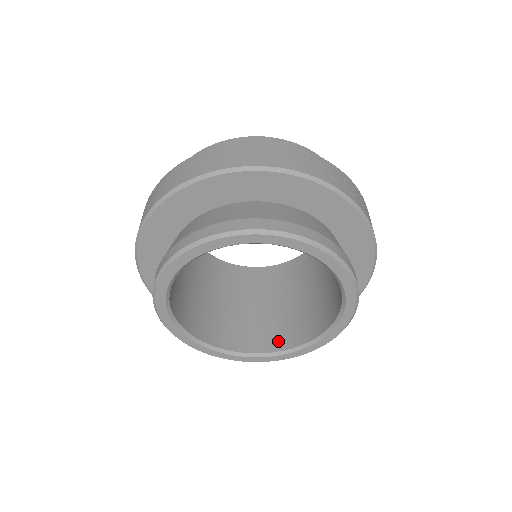
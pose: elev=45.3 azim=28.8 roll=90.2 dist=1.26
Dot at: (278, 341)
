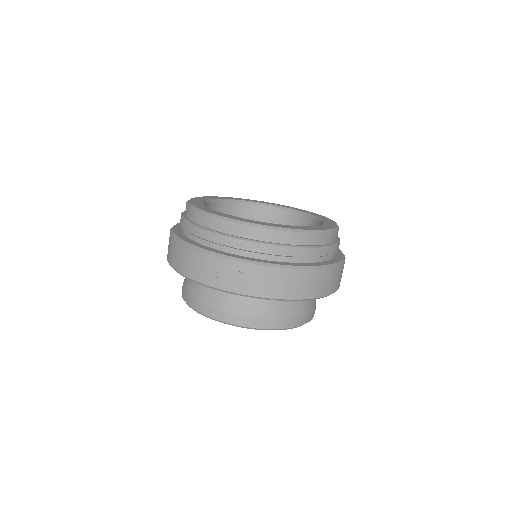
Dot at: occluded
